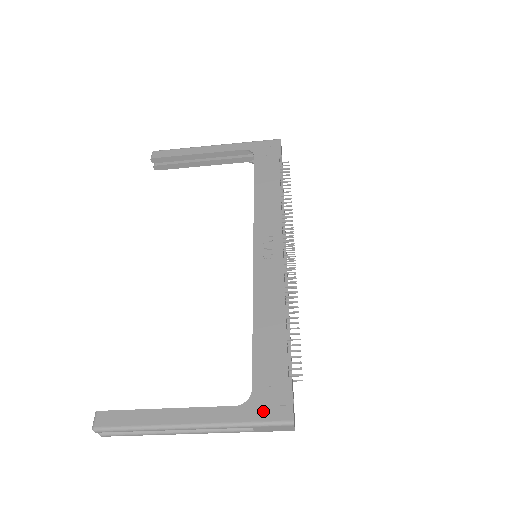
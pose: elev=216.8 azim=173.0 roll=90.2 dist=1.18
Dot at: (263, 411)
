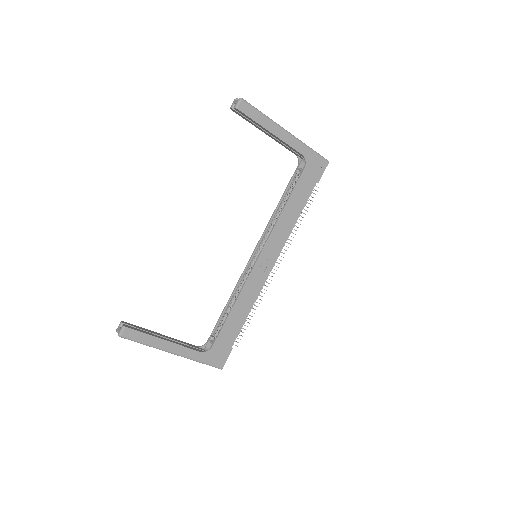
Dot at: (212, 359)
